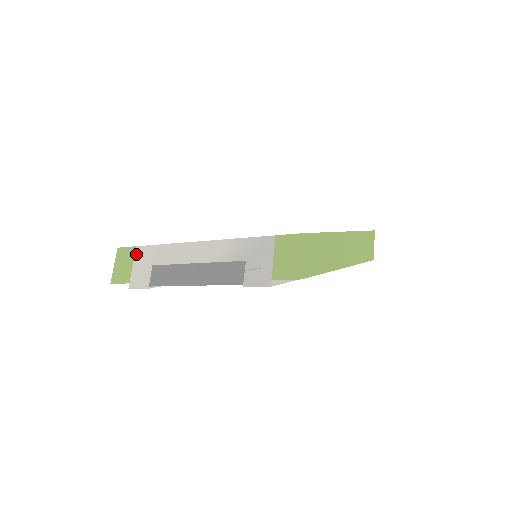
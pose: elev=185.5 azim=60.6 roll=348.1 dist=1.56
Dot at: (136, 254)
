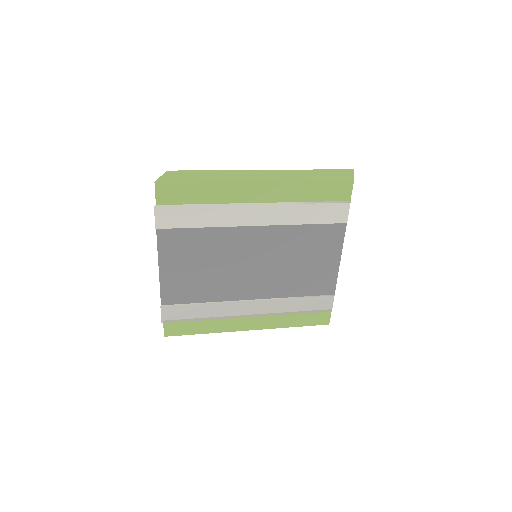
Dot at: occluded
